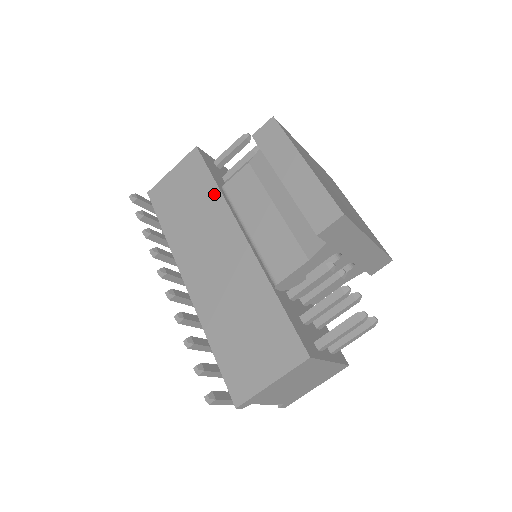
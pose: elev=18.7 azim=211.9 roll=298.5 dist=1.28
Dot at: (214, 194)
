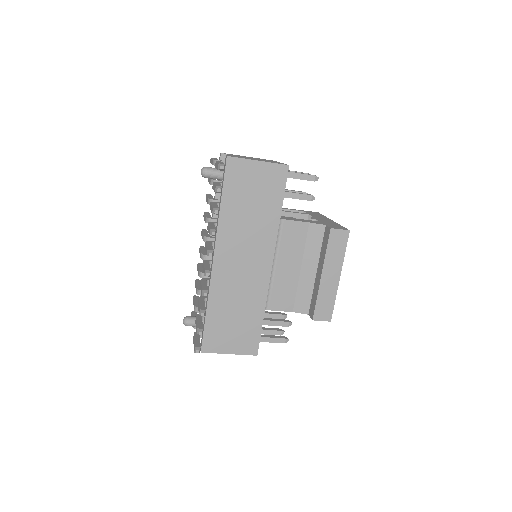
Dot at: (274, 219)
